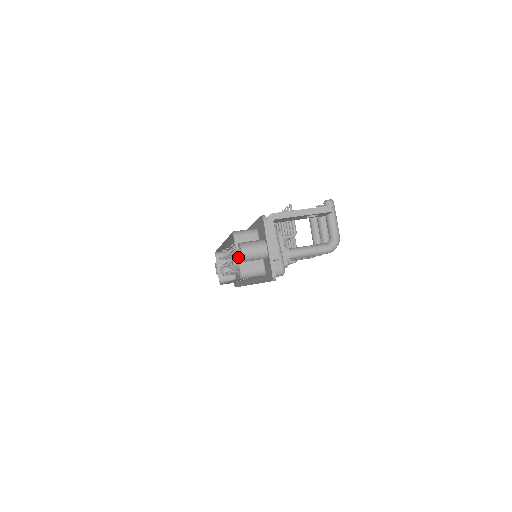
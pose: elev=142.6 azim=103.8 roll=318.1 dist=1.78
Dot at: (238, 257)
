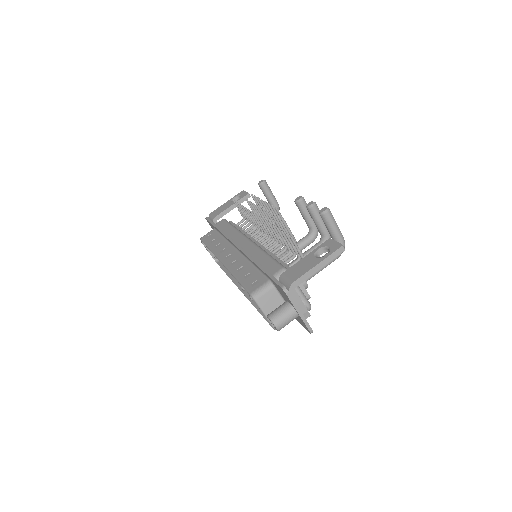
Dot at: occluded
